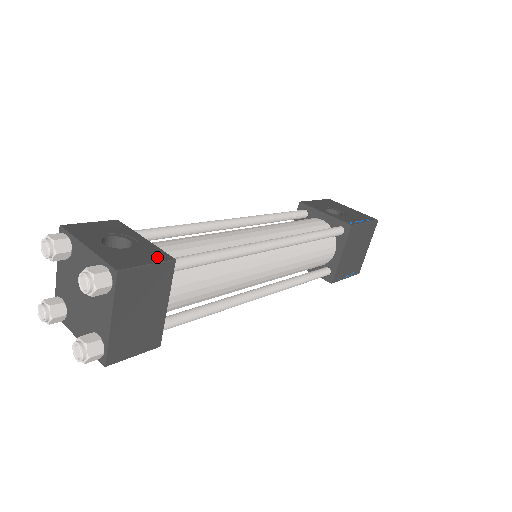
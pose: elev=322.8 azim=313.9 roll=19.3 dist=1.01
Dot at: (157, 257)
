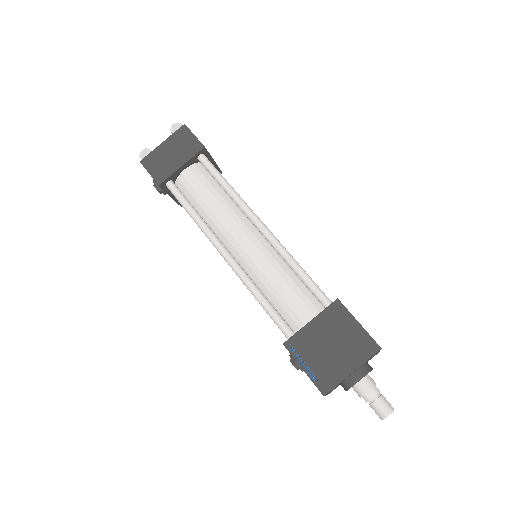
Dot at: (202, 144)
